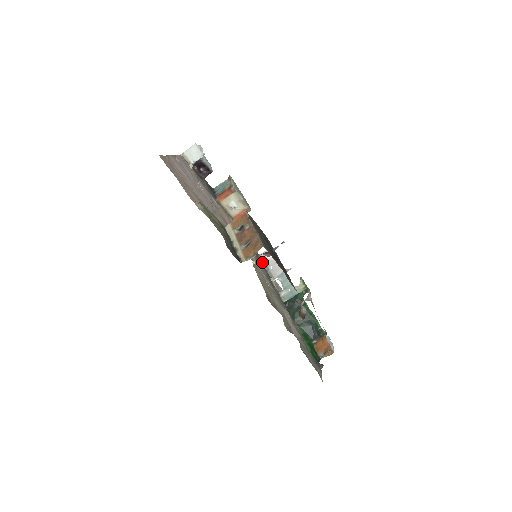
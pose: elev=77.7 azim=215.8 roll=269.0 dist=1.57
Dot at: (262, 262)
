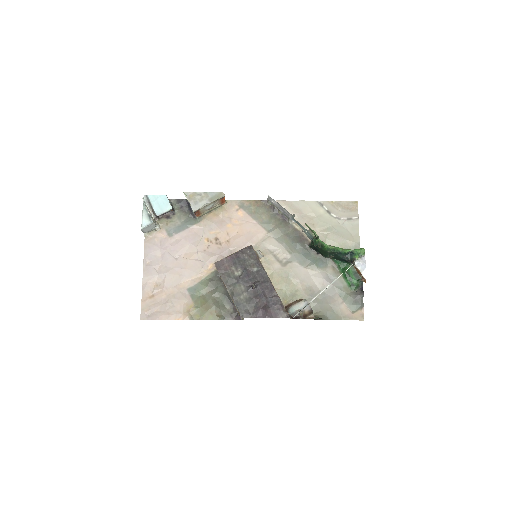
Dot at: (273, 208)
